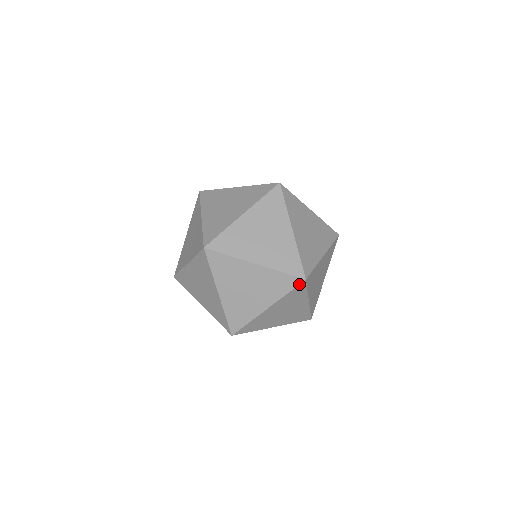
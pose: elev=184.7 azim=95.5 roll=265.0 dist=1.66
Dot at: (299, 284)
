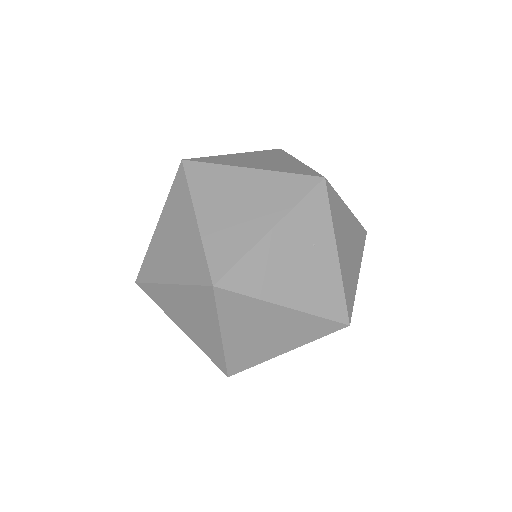
Dot at: (316, 185)
